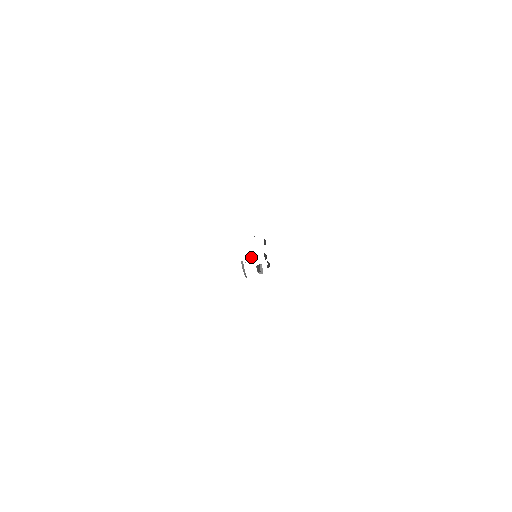
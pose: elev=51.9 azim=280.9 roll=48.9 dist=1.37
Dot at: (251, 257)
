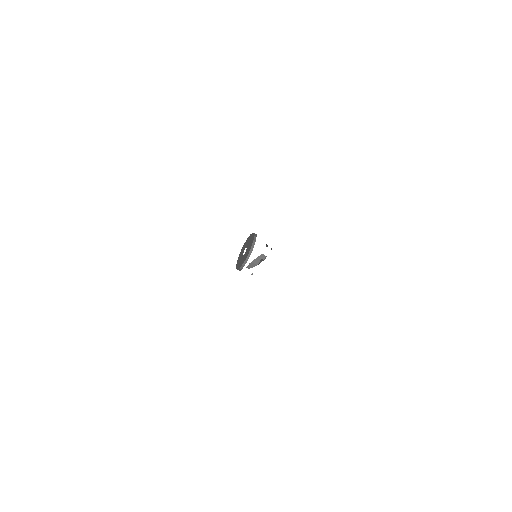
Dot at: (254, 267)
